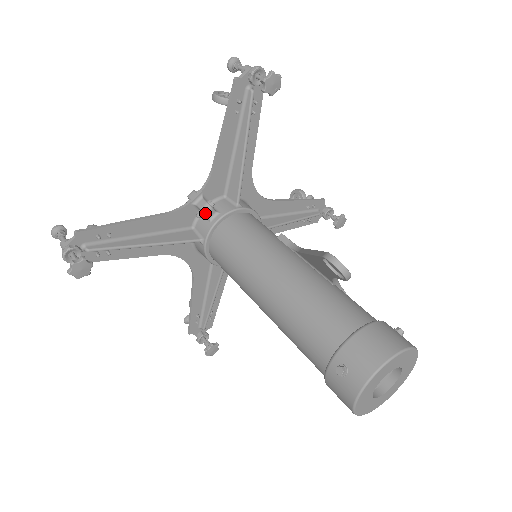
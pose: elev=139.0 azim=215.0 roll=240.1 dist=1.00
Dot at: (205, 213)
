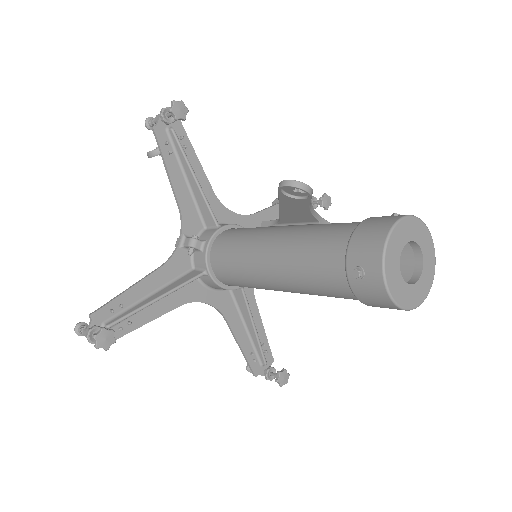
Dot at: (193, 247)
